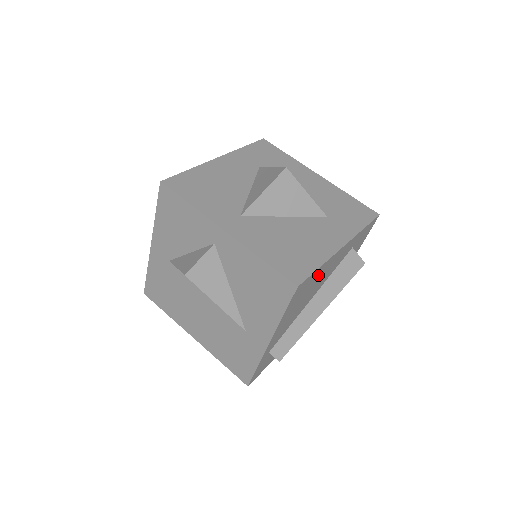
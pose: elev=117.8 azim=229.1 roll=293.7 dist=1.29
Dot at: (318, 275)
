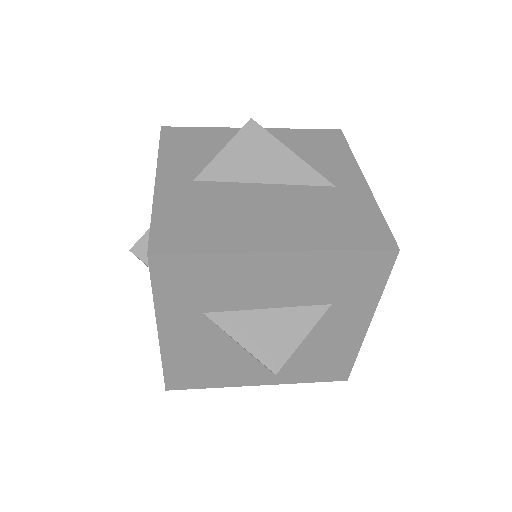
Dot at: occluded
